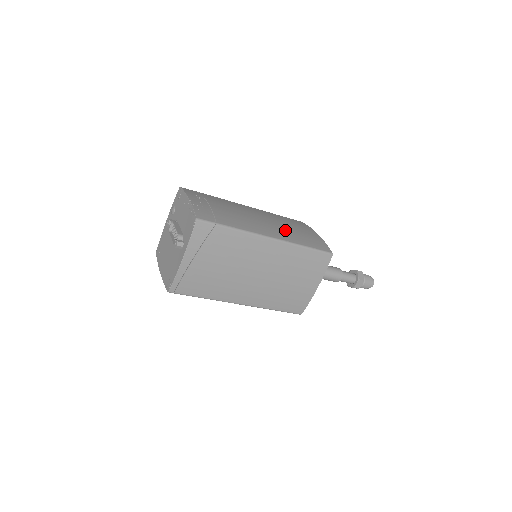
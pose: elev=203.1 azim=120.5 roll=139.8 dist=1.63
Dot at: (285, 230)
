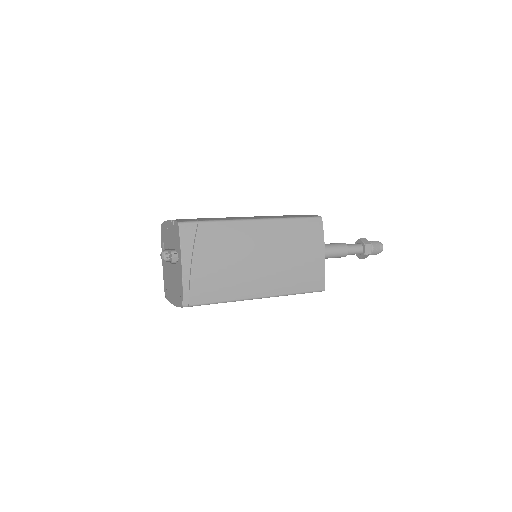
Dot at: occluded
